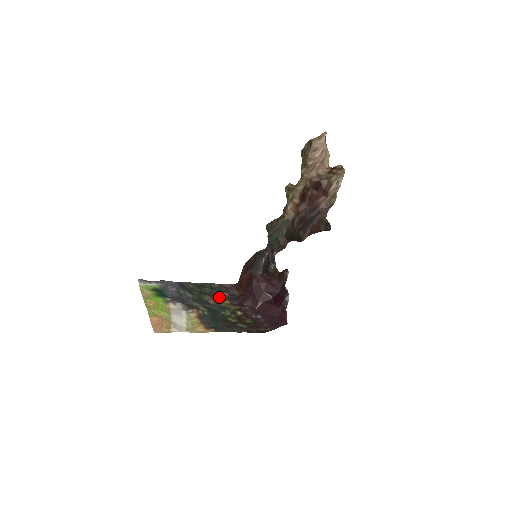
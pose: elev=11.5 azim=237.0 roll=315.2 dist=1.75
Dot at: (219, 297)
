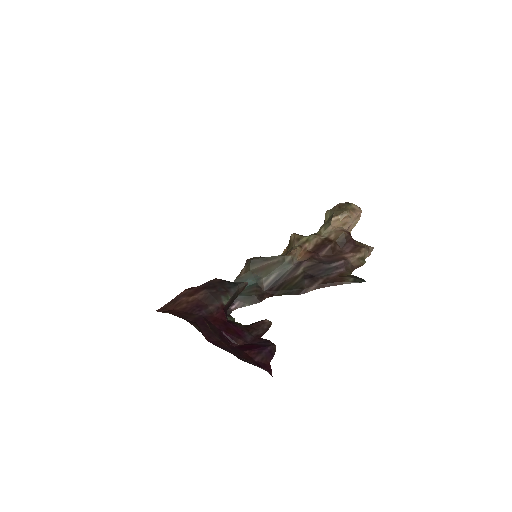
Dot at: occluded
